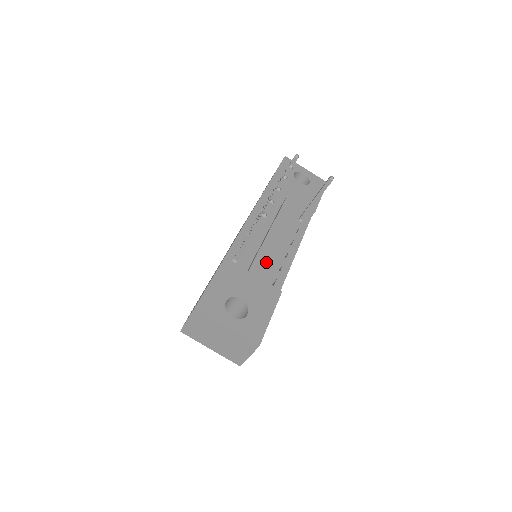
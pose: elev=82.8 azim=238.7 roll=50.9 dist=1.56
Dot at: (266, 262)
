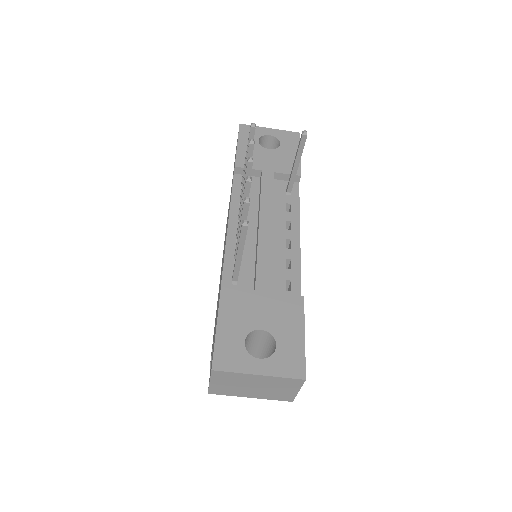
Dot at: occluded
